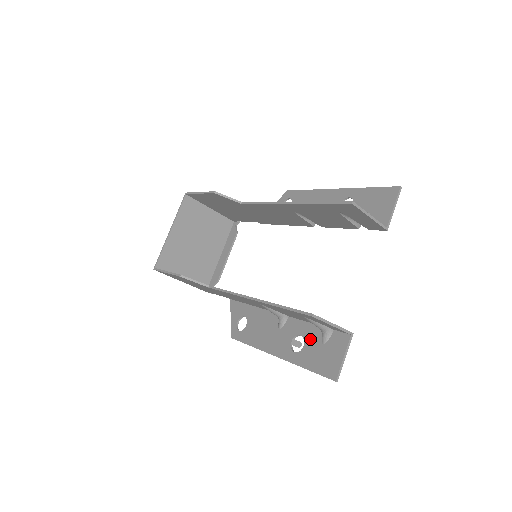
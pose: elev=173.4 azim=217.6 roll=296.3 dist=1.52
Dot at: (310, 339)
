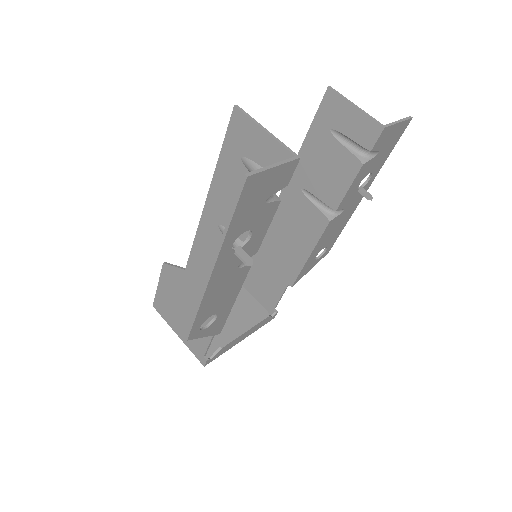
Dot at: occluded
